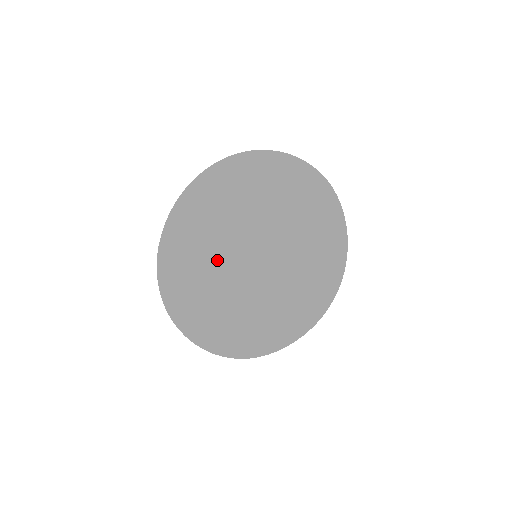
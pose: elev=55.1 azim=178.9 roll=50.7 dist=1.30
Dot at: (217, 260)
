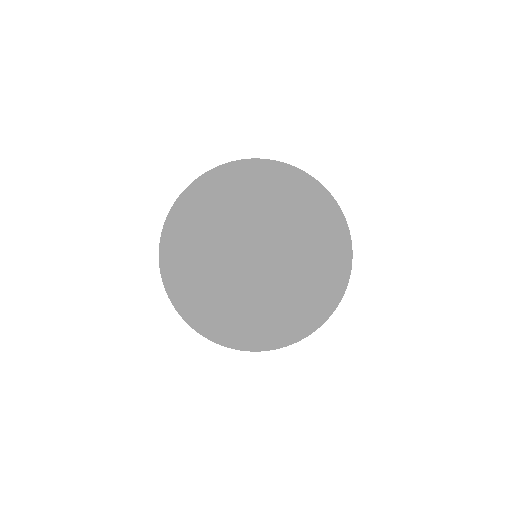
Dot at: (227, 167)
